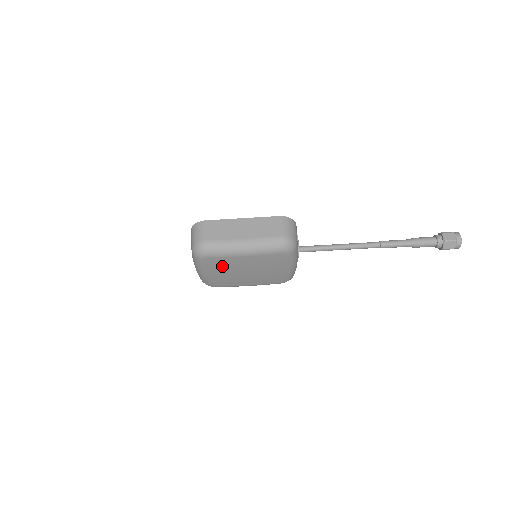
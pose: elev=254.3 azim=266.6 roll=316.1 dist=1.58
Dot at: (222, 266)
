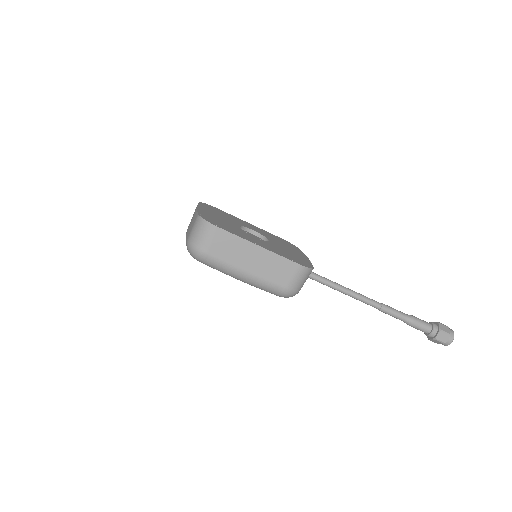
Dot at: occluded
